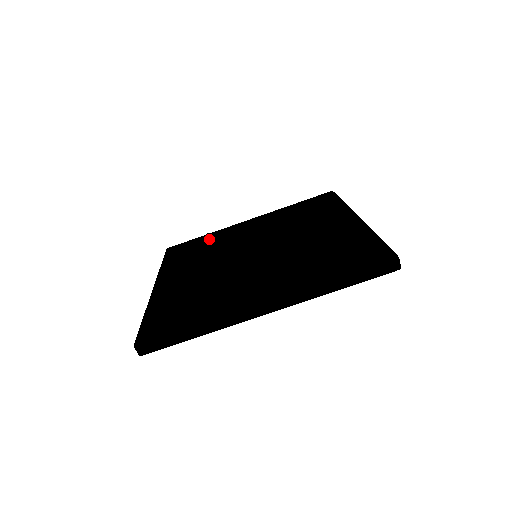
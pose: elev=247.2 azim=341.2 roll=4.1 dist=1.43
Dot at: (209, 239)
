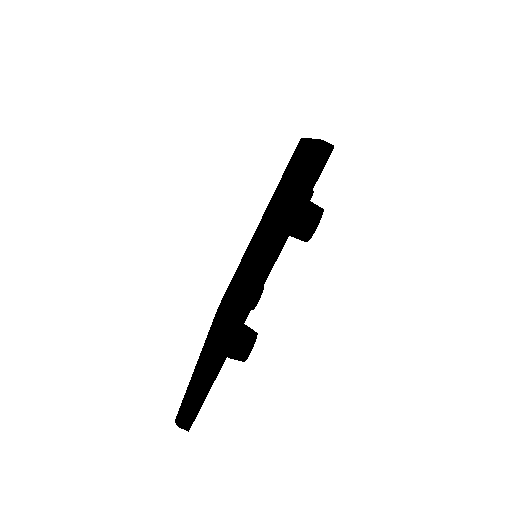
Dot at: (235, 273)
